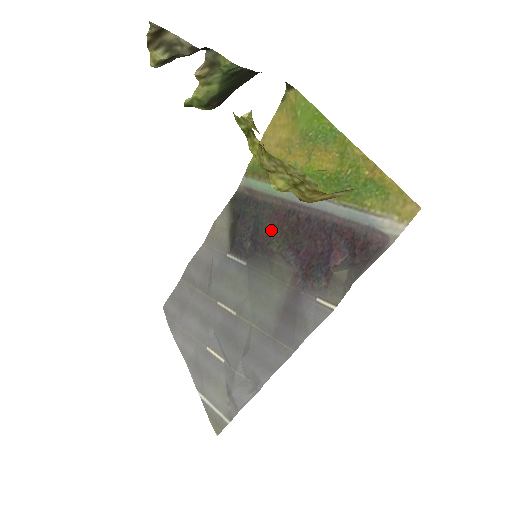
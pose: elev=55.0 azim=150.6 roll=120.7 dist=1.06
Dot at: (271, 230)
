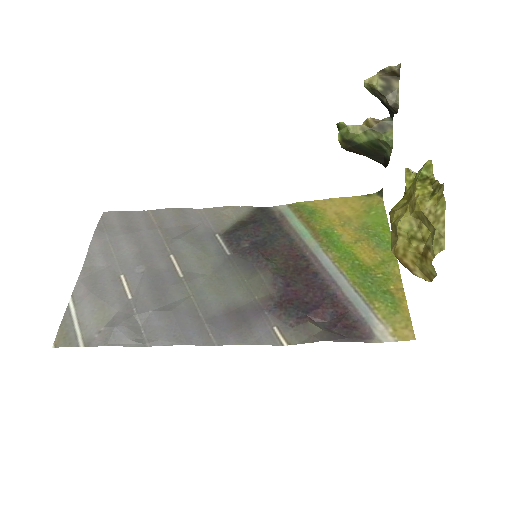
Dot at: (277, 253)
